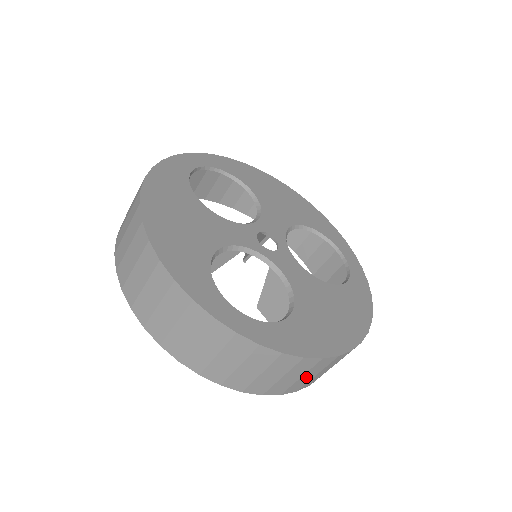
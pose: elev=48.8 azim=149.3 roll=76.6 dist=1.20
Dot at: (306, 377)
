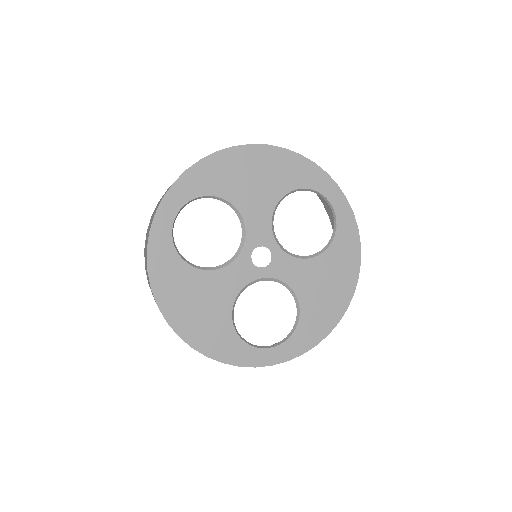
Dot at: occluded
